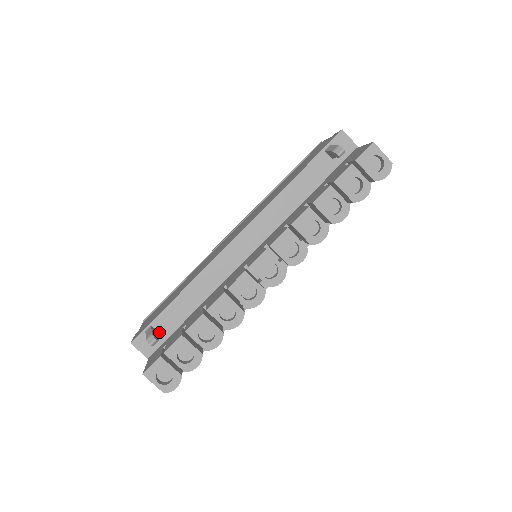
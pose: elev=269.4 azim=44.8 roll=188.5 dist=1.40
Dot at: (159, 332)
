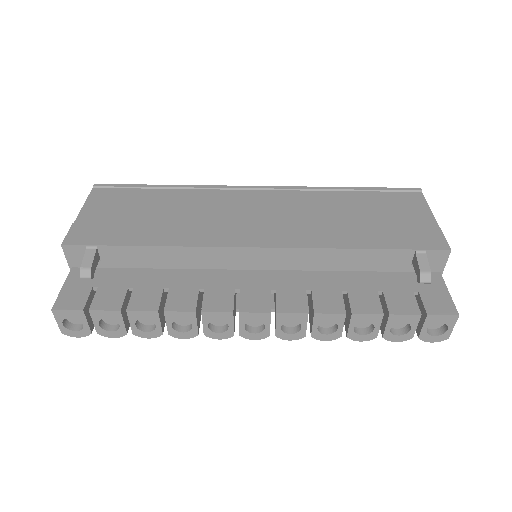
Dot at: (100, 258)
